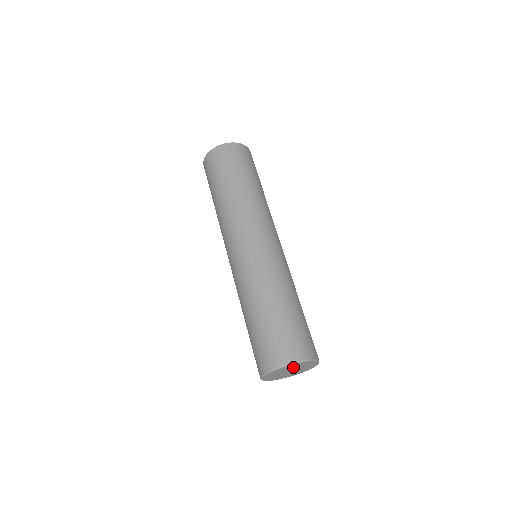
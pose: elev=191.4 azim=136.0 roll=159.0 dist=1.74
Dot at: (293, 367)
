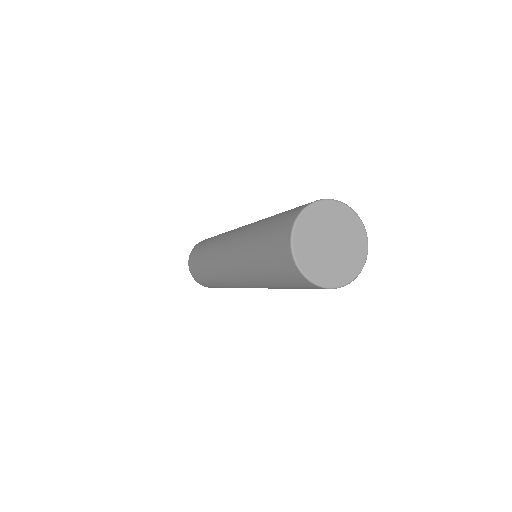
Dot at: (328, 221)
